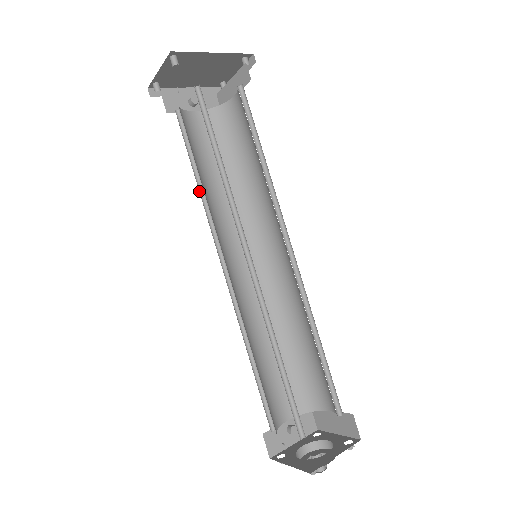
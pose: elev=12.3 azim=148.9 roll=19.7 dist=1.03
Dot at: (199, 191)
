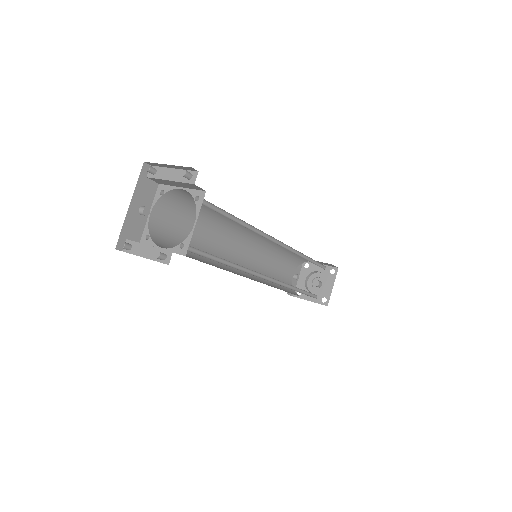
Dot at: occluded
